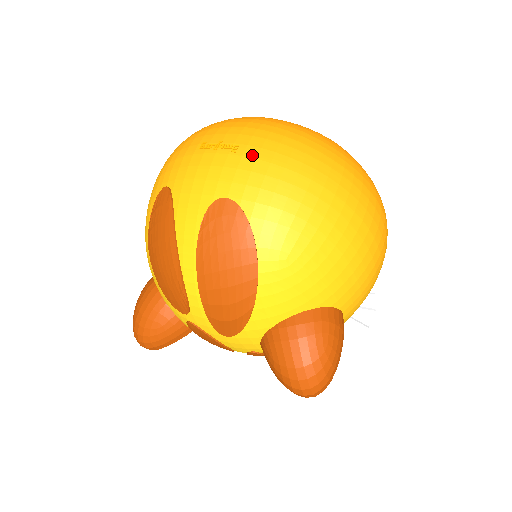
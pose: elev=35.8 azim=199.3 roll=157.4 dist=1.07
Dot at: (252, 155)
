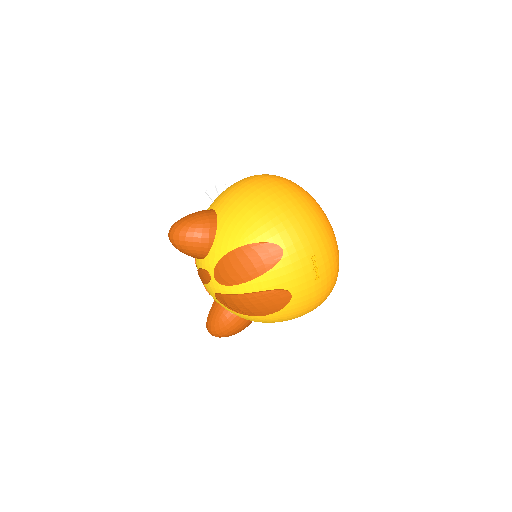
Dot at: (317, 288)
